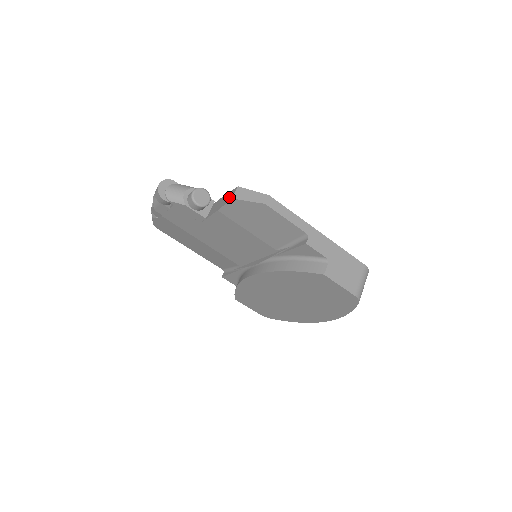
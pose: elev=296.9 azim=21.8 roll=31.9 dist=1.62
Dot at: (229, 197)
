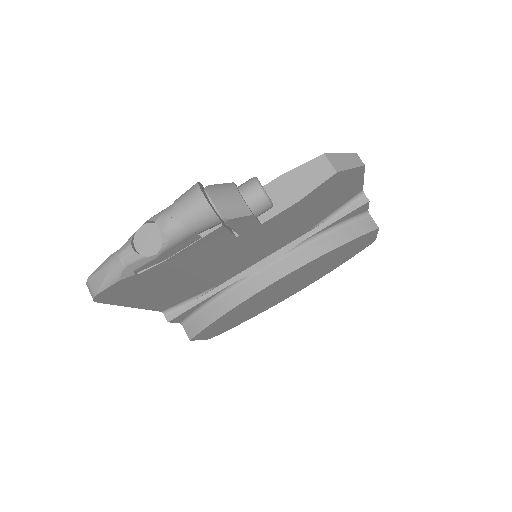
Dot at: (318, 174)
